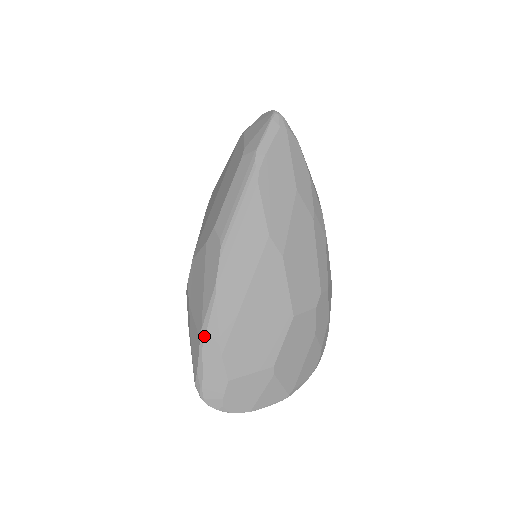
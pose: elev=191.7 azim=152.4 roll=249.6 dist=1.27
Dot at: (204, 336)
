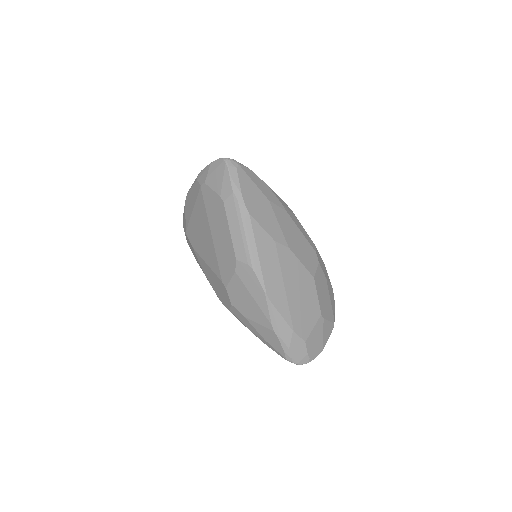
Dot at: (276, 328)
